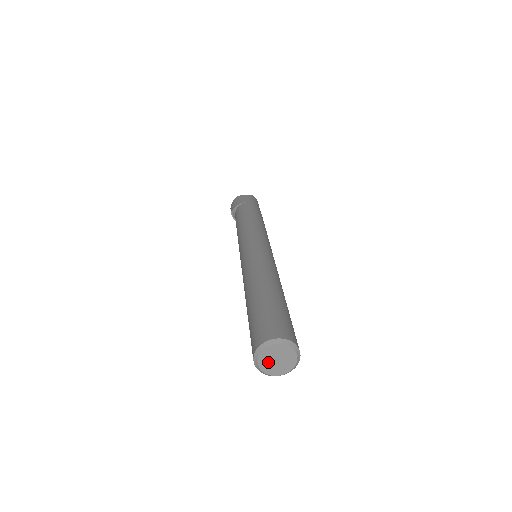
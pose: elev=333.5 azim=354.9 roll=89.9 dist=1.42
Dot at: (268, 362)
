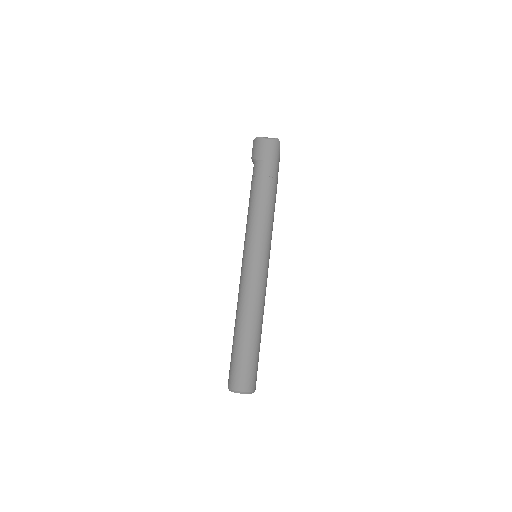
Dot at: occluded
